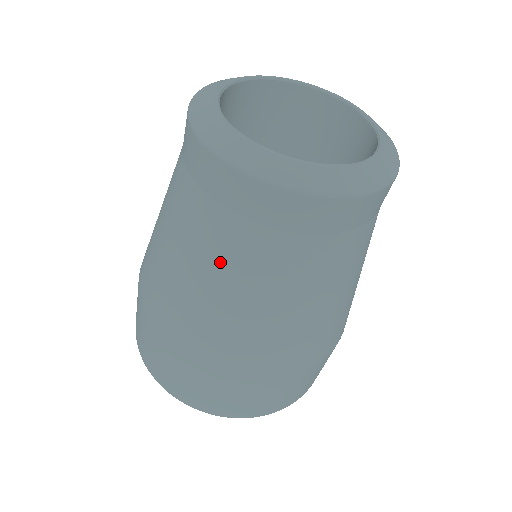
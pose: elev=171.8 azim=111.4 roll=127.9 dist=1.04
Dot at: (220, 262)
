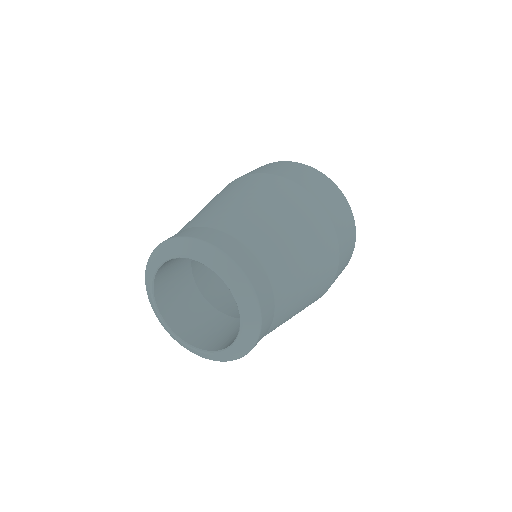
Dot at: occluded
